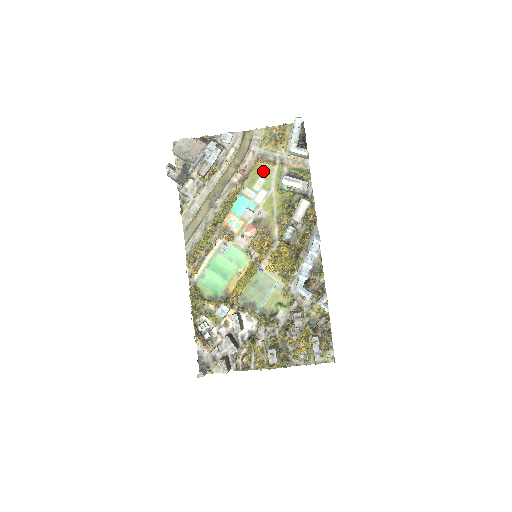
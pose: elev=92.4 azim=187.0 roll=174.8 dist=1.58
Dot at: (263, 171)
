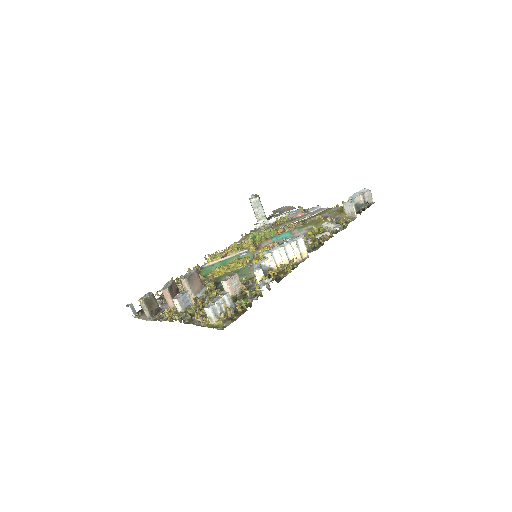
Dot at: (318, 222)
